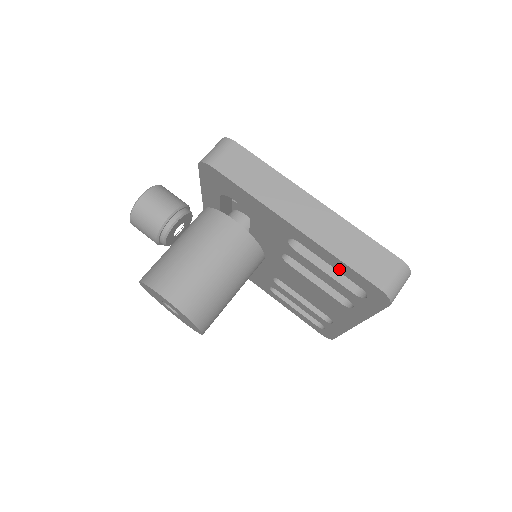
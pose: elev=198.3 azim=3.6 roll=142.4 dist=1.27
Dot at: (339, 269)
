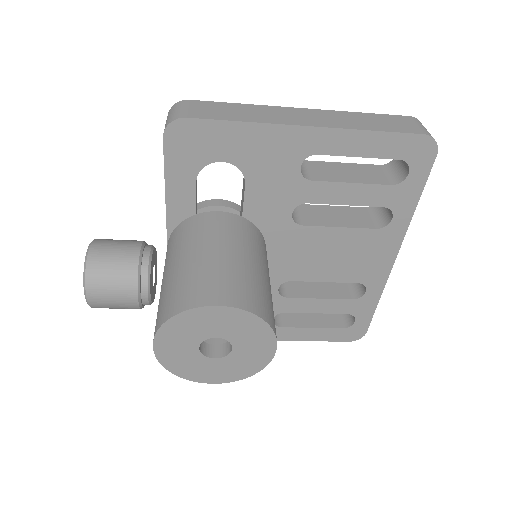
Dot at: (372, 152)
